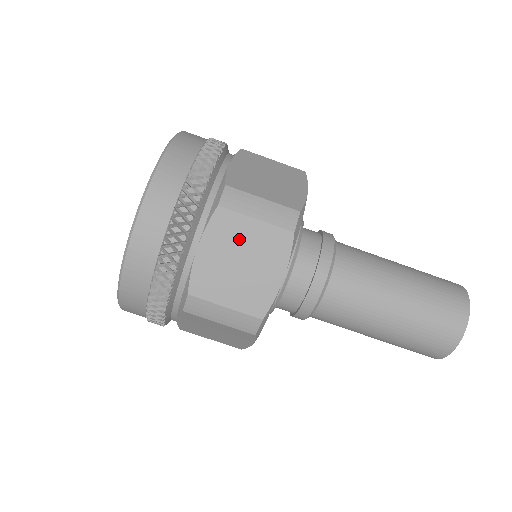
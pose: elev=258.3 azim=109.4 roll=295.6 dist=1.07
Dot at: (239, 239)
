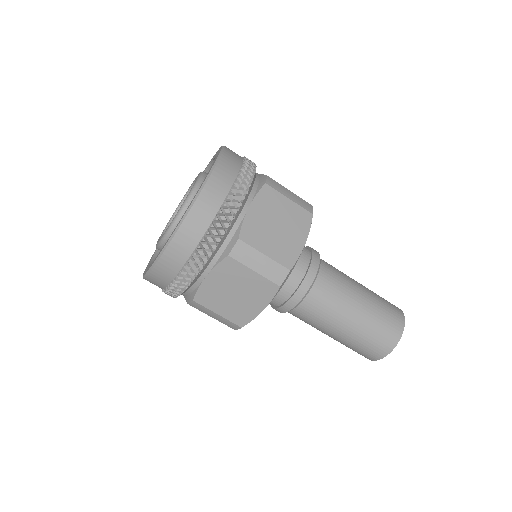
Dot at: (238, 279)
